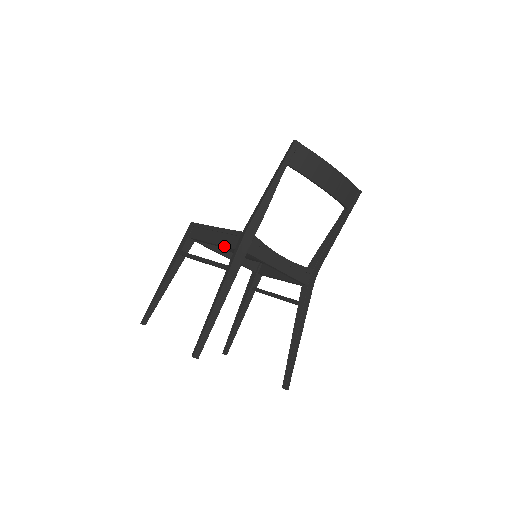
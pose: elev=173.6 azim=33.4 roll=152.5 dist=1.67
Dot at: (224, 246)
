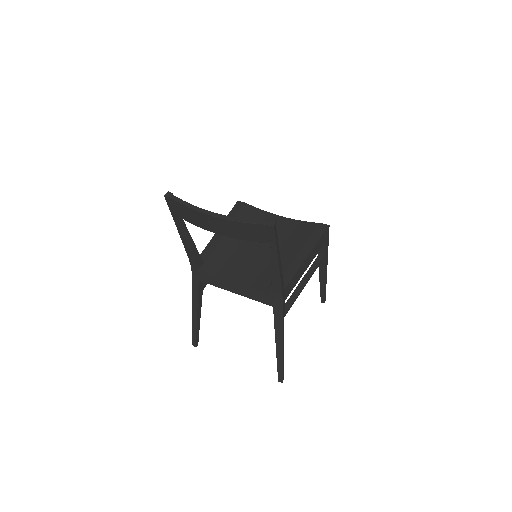
Dot at: occluded
